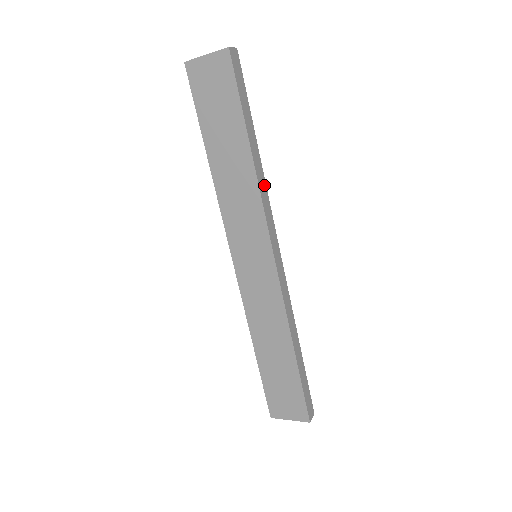
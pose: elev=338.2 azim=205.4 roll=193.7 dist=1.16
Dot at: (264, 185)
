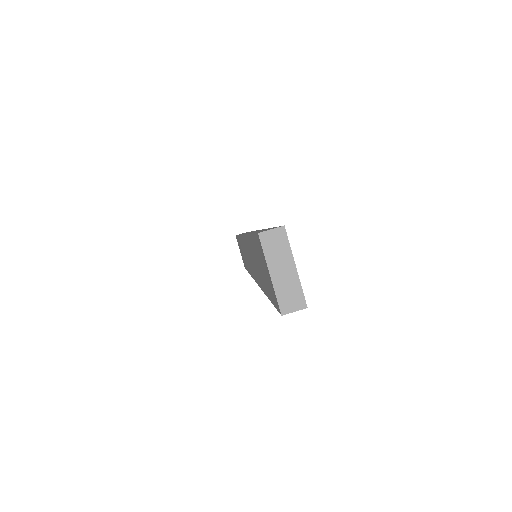
Dot at: occluded
